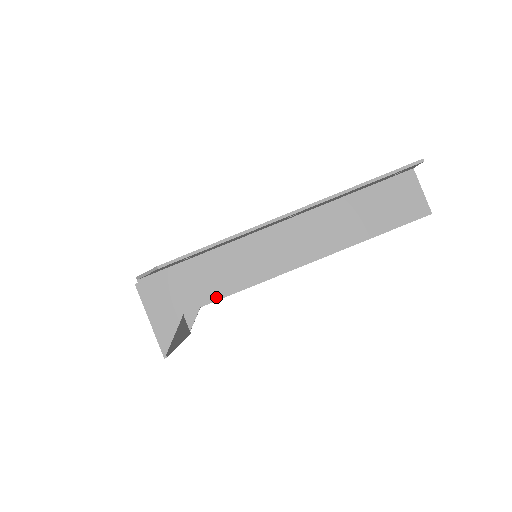
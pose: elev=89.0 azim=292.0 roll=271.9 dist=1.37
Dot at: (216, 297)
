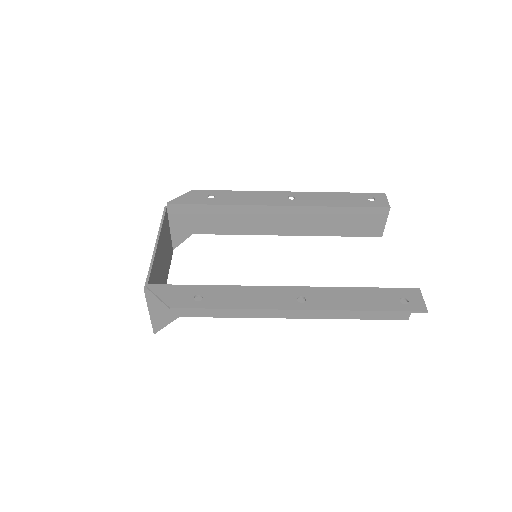
Dot at: (211, 315)
